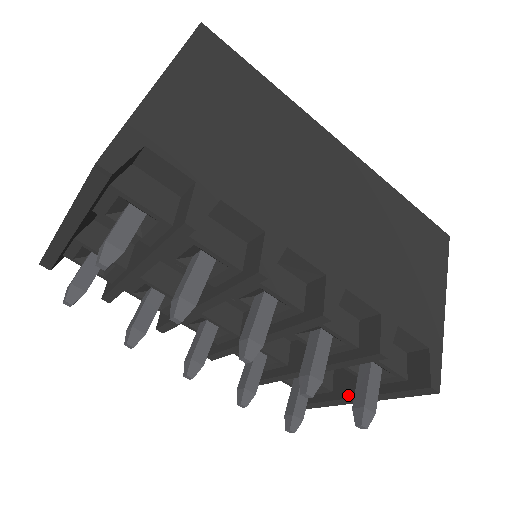
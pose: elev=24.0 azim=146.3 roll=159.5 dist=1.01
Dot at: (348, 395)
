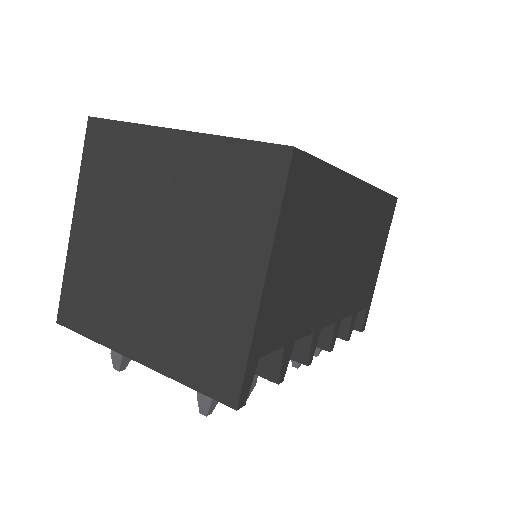
Dot at: occluded
